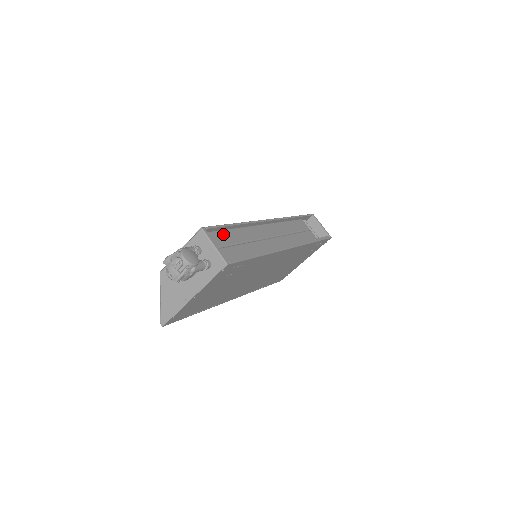
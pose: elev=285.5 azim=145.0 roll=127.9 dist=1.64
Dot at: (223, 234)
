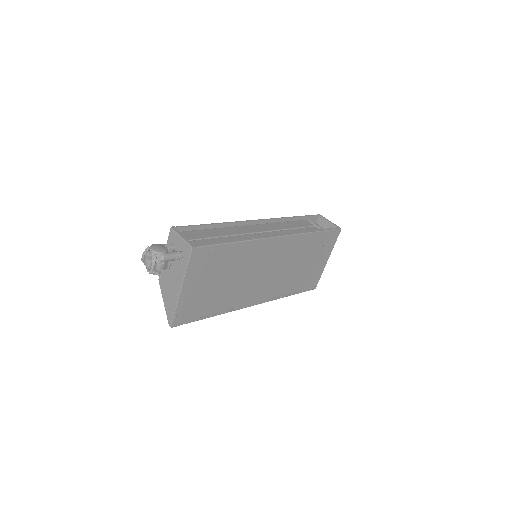
Dot at: (198, 232)
